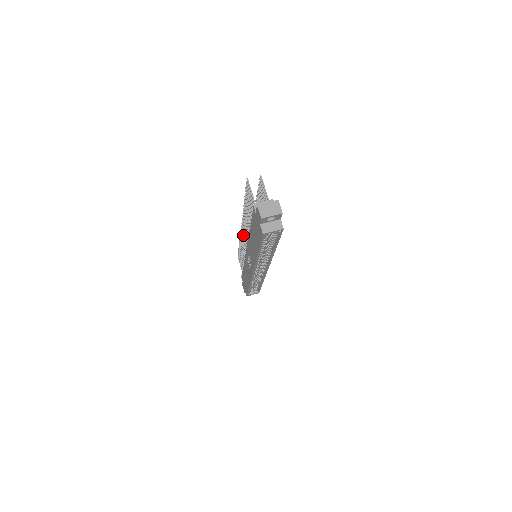
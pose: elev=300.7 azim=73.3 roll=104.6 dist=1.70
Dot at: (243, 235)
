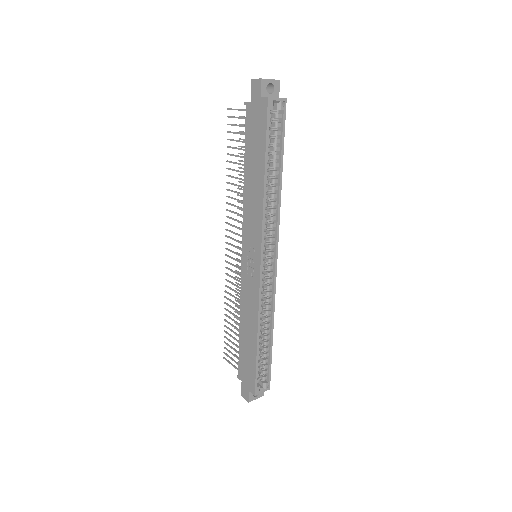
Dot at: (231, 251)
